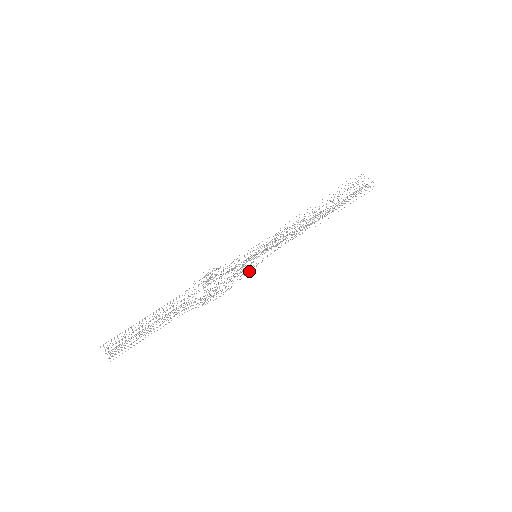
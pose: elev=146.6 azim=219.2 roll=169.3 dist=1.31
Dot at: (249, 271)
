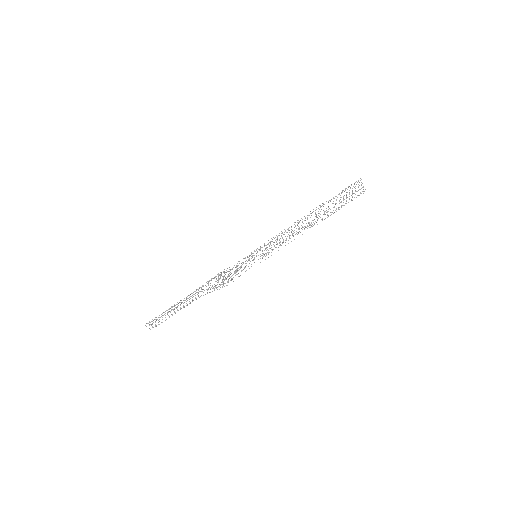
Dot at: occluded
